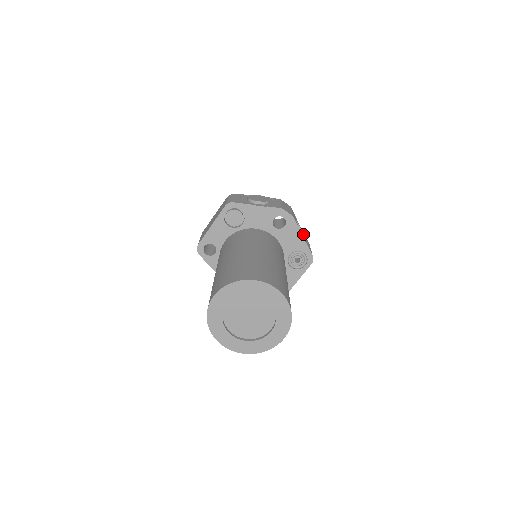
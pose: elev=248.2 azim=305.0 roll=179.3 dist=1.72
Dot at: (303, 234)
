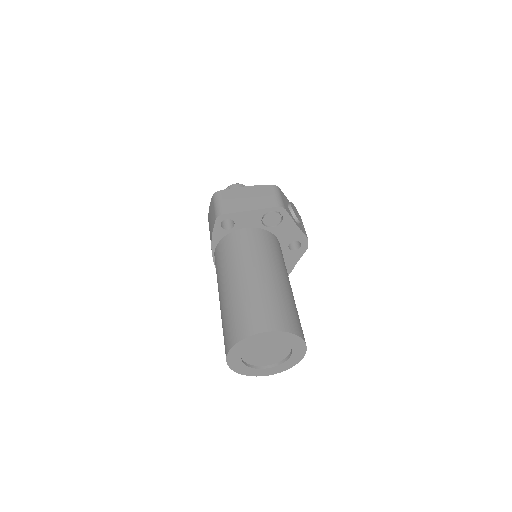
Dot at: occluded
